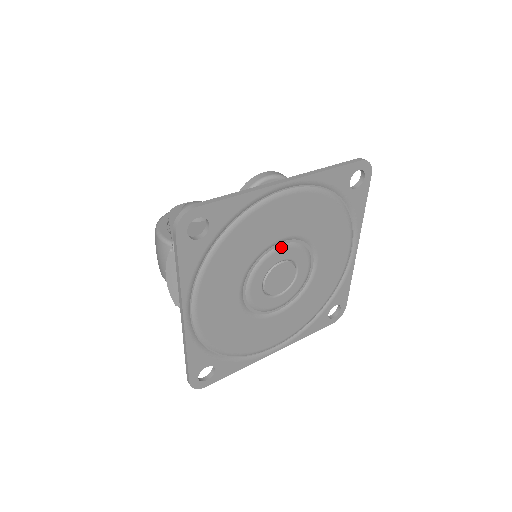
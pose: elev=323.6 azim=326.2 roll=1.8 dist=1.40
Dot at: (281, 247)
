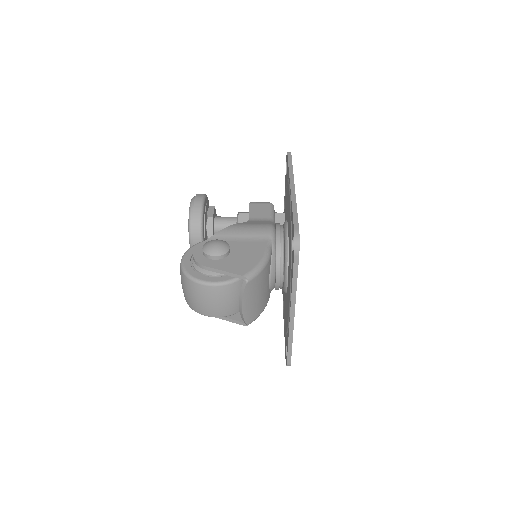
Dot at: occluded
